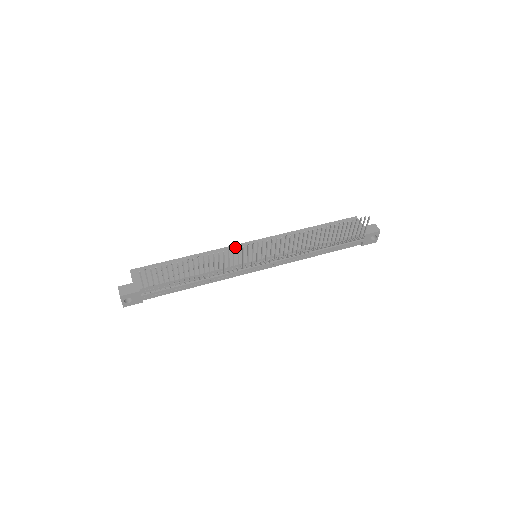
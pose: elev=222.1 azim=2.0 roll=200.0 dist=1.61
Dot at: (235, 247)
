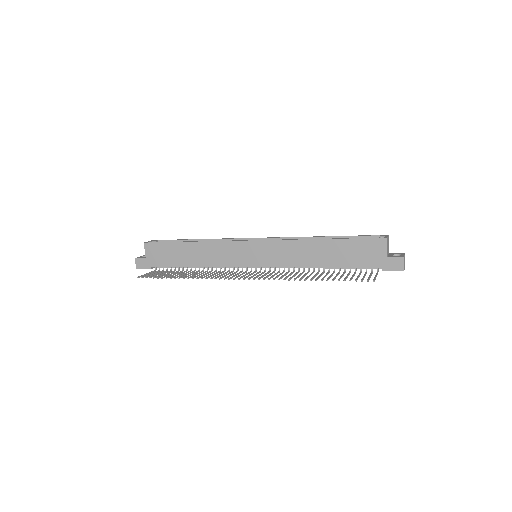
Dot at: (235, 244)
